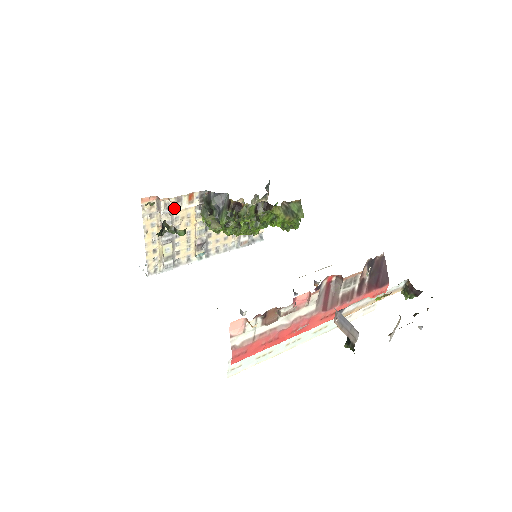
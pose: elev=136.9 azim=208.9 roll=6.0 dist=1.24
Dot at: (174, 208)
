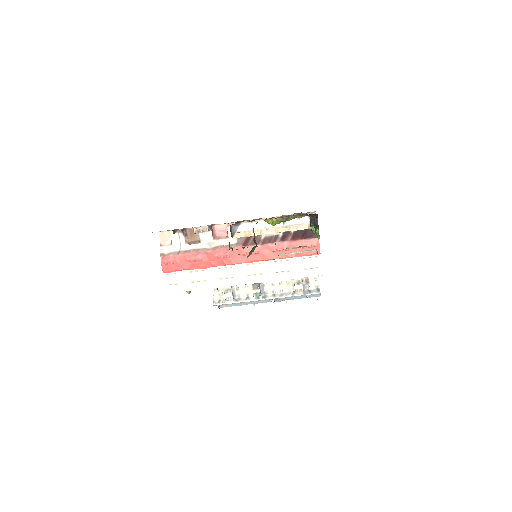
Dot at: occluded
